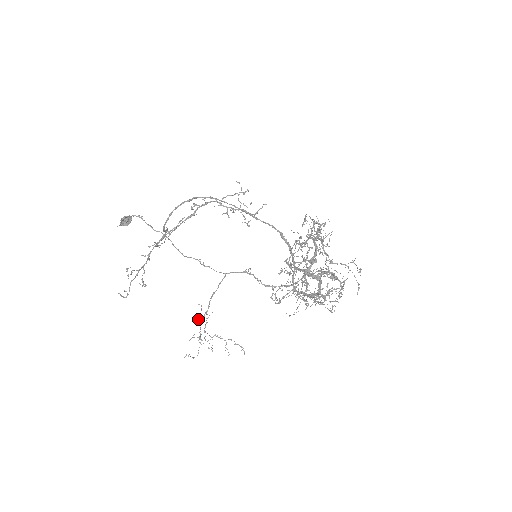
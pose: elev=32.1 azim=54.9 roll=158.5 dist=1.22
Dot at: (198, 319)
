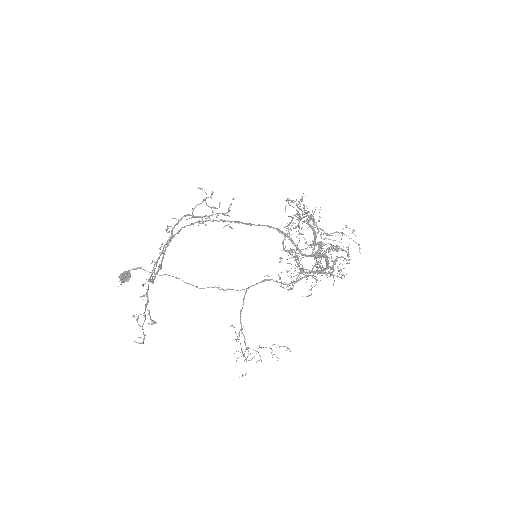
Dot at: occluded
